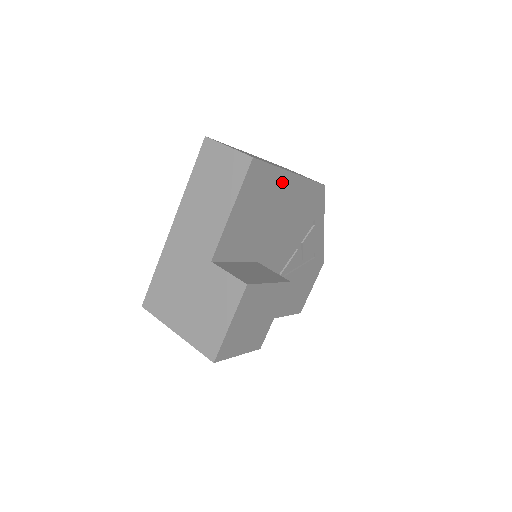
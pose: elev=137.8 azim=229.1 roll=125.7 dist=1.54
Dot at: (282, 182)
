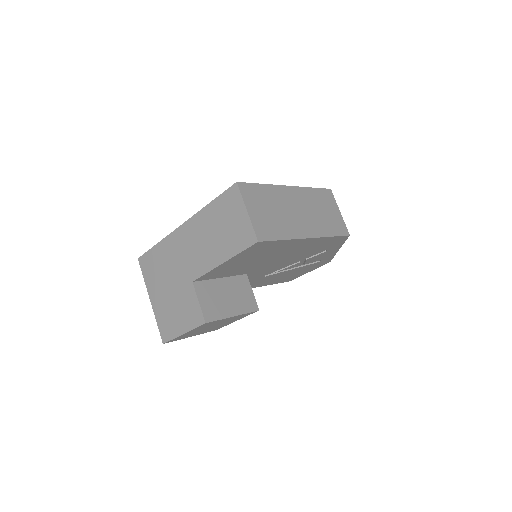
Dot at: (292, 243)
